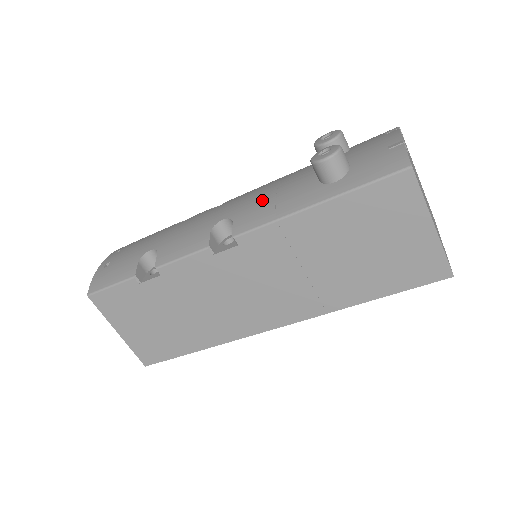
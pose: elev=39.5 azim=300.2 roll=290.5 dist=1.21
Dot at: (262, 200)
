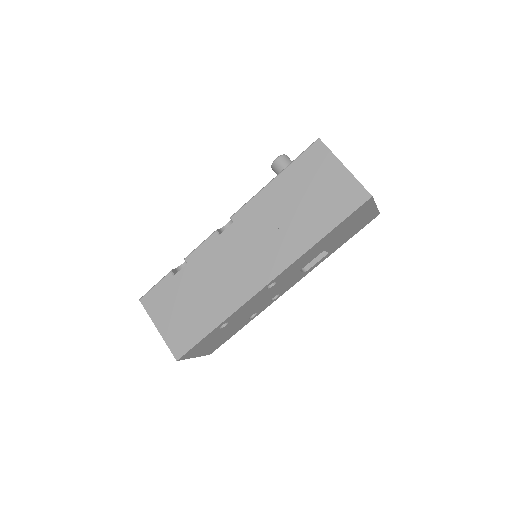
Dot at: occluded
